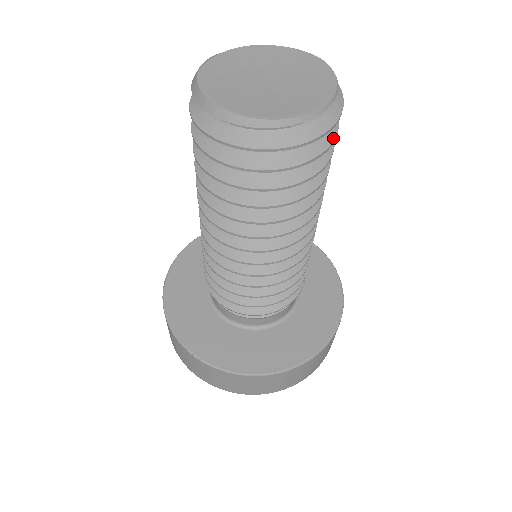
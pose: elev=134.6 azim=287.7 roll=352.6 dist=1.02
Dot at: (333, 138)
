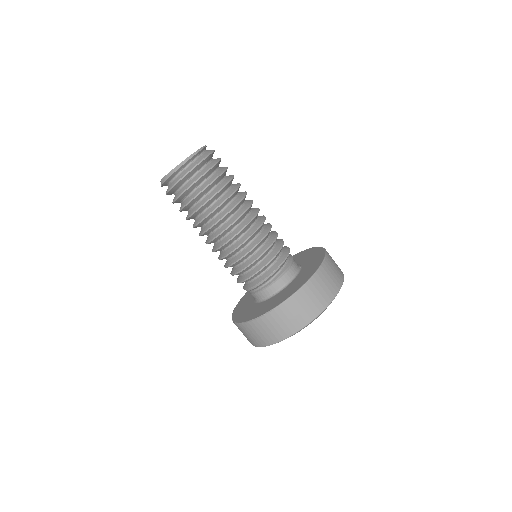
Dot at: (219, 159)
